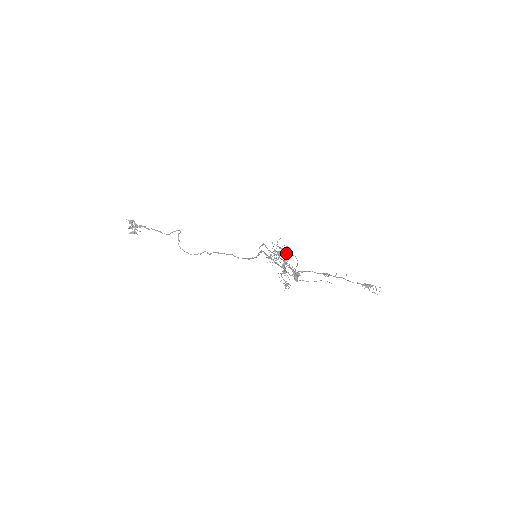
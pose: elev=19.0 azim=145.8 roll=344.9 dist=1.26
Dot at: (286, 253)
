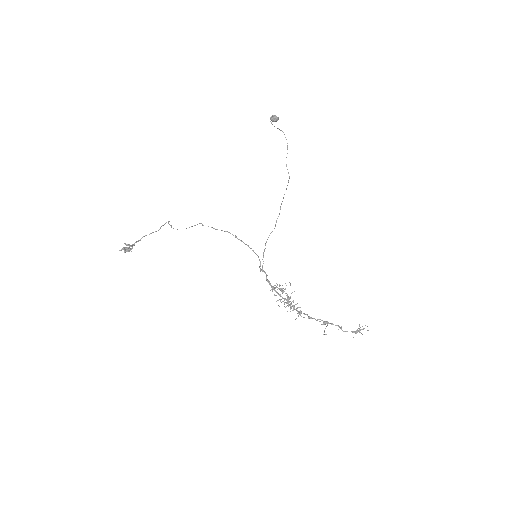
Dot at: (272, 124)
